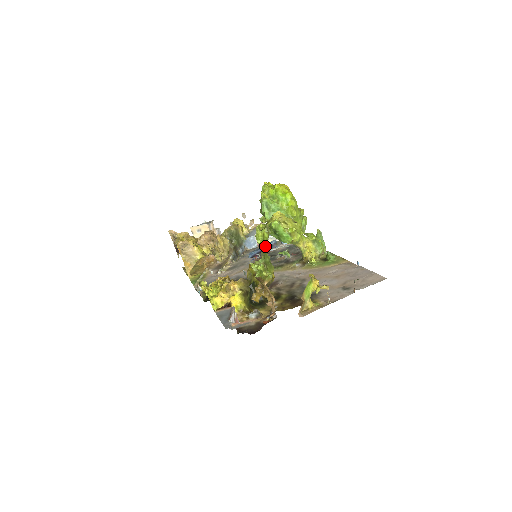
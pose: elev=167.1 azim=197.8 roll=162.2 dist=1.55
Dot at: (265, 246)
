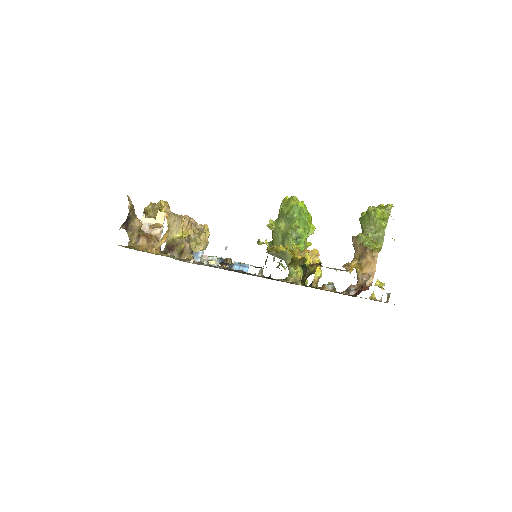
Dot at: (384, 222)
